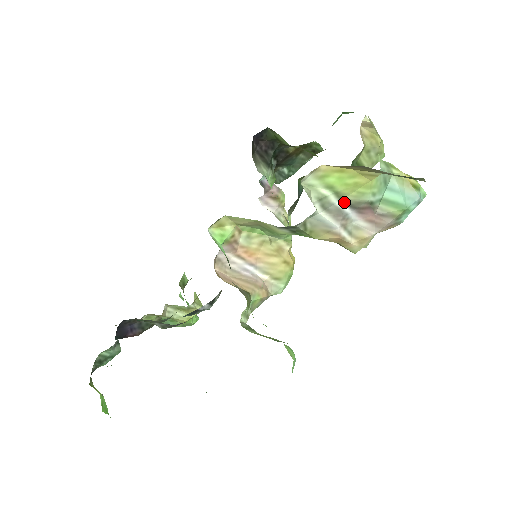
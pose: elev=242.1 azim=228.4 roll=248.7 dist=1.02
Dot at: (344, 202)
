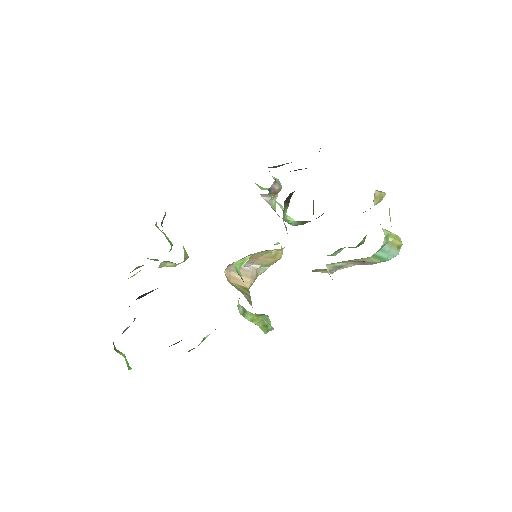
Dot at: (347, 262)
